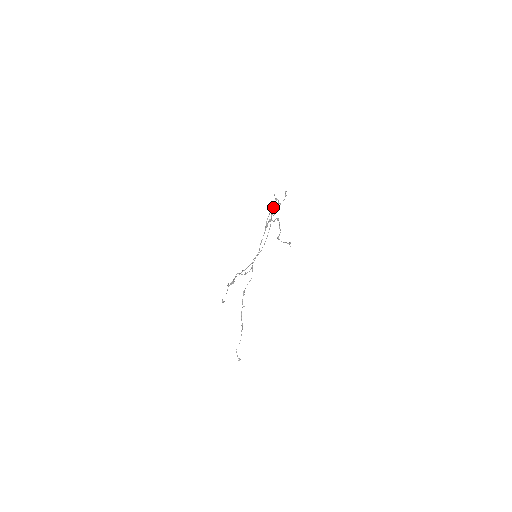
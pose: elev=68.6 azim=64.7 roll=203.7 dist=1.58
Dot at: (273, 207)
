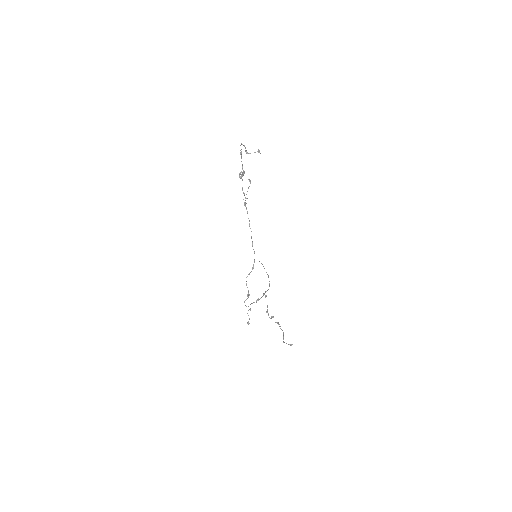
Dot at: occluded
